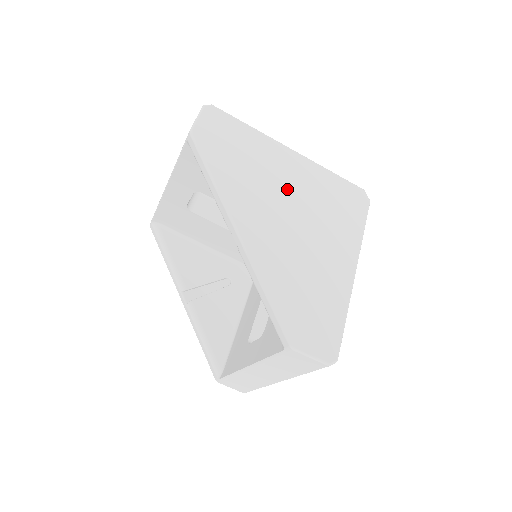
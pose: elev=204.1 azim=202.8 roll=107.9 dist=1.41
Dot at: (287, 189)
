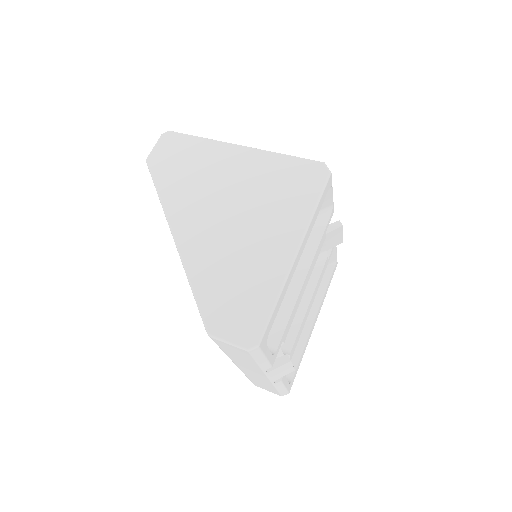
Dot at: (230, 185)
